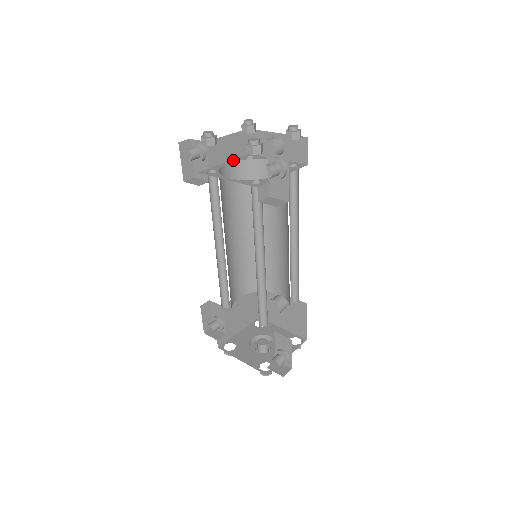
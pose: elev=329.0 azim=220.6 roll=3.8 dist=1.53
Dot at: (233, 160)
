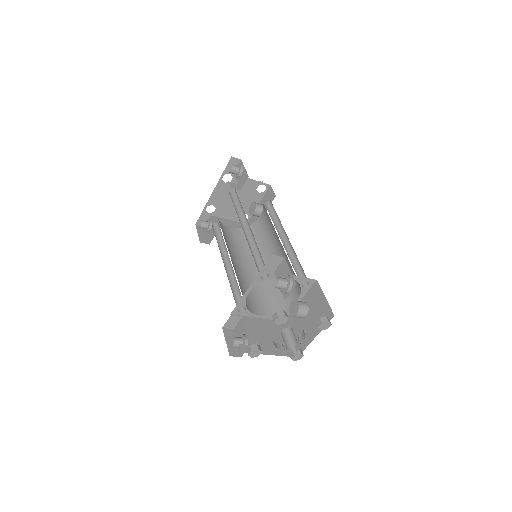
Dot at: occluded
